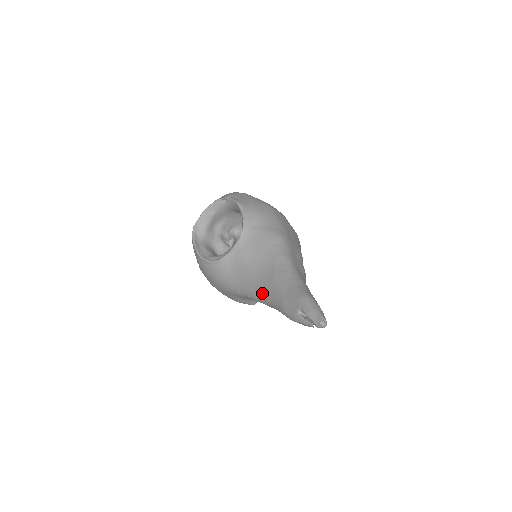
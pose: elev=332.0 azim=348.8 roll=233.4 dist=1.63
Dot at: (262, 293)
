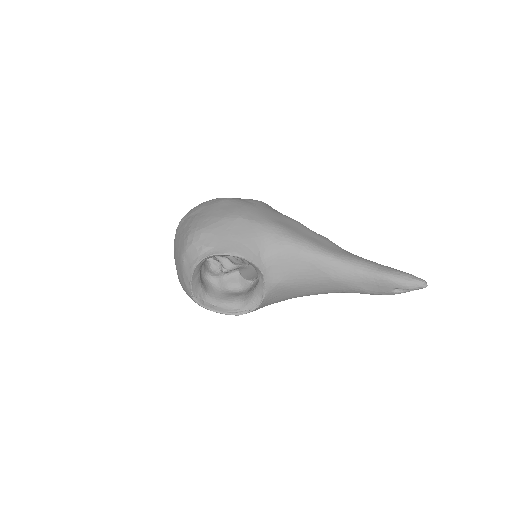
Dot at: (327, 292)
